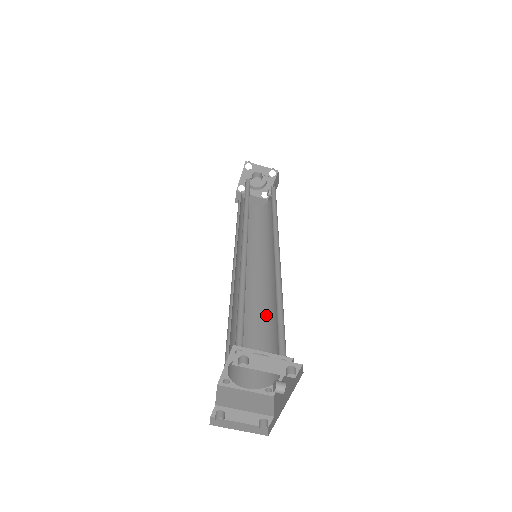
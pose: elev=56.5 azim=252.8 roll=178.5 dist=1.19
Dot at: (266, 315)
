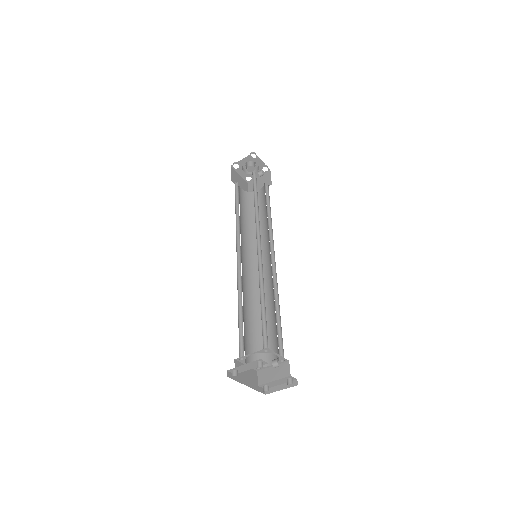
Dot at: (274, 301)
